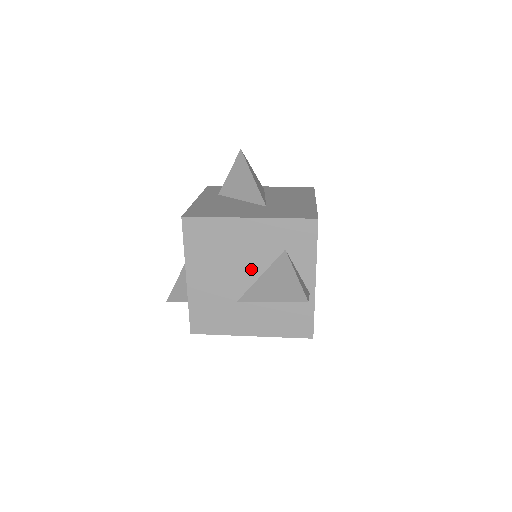
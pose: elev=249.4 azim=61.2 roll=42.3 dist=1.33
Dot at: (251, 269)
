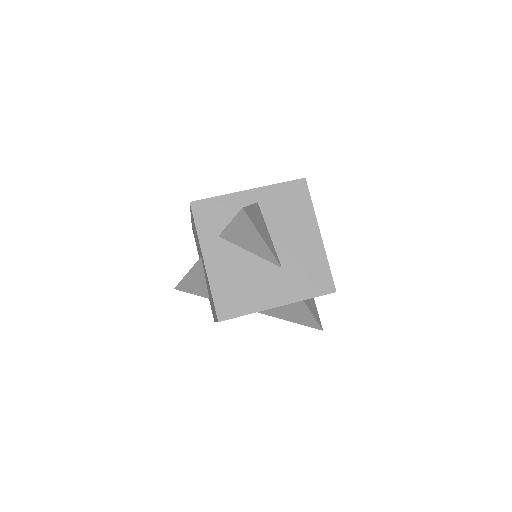
Dot at: occluded
